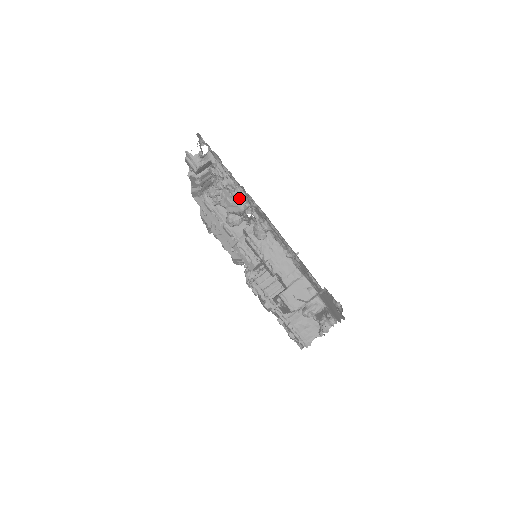
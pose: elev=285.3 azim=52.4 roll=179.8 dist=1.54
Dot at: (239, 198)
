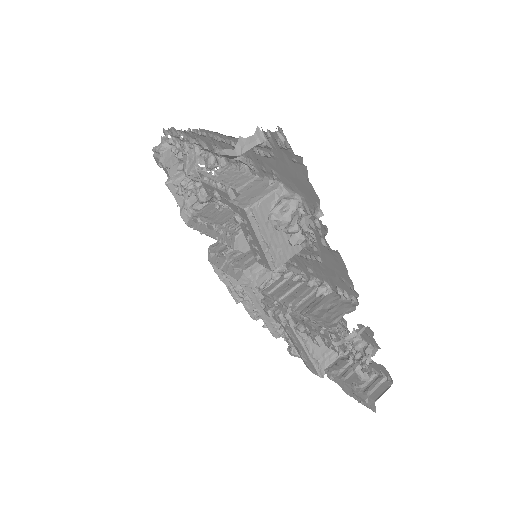
Dot at: (191, 147)
